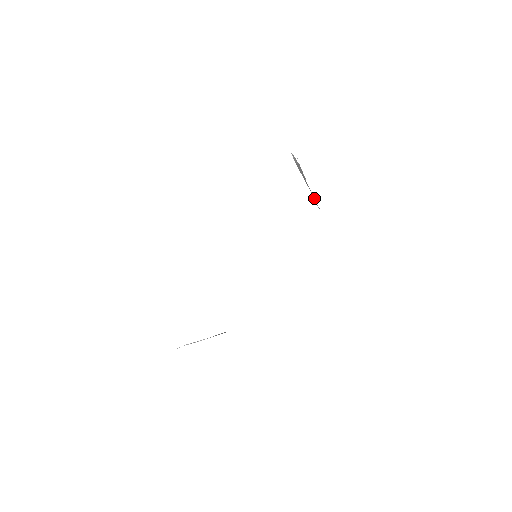
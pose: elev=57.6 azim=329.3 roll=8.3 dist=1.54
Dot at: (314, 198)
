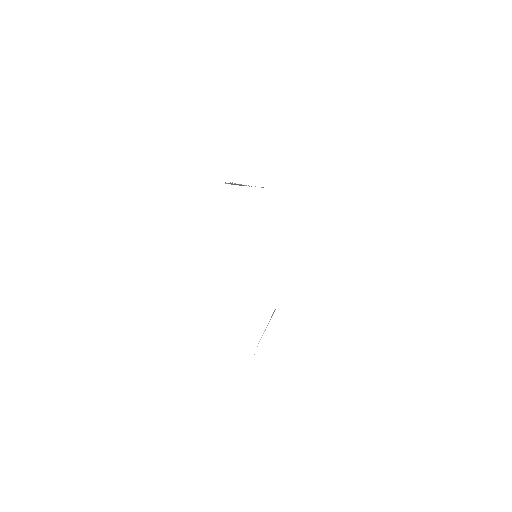
Dot at: (261, 187)
